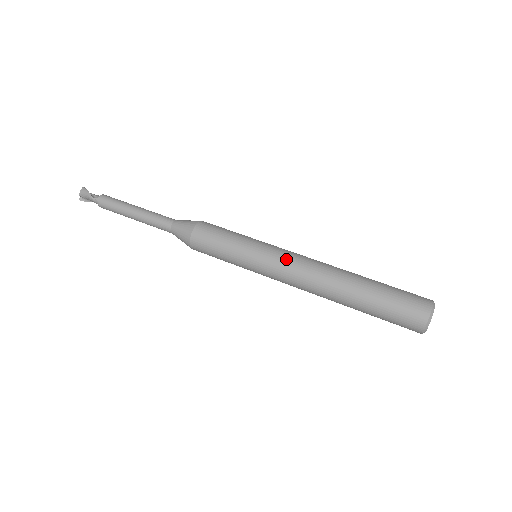
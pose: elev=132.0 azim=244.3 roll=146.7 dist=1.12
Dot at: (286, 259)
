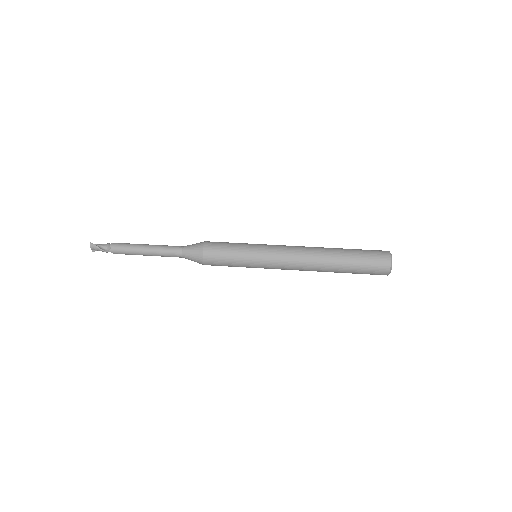
Dot at: (281, 260)
